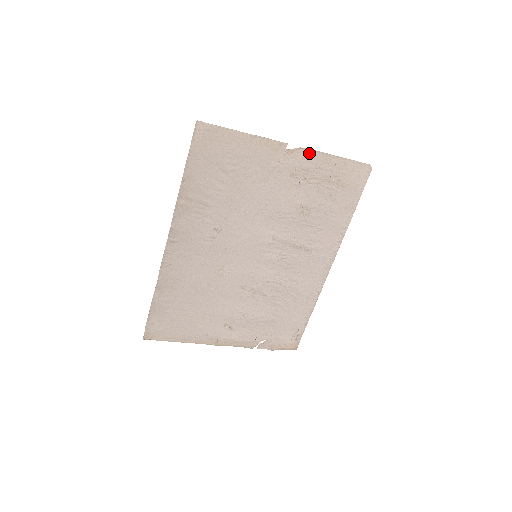
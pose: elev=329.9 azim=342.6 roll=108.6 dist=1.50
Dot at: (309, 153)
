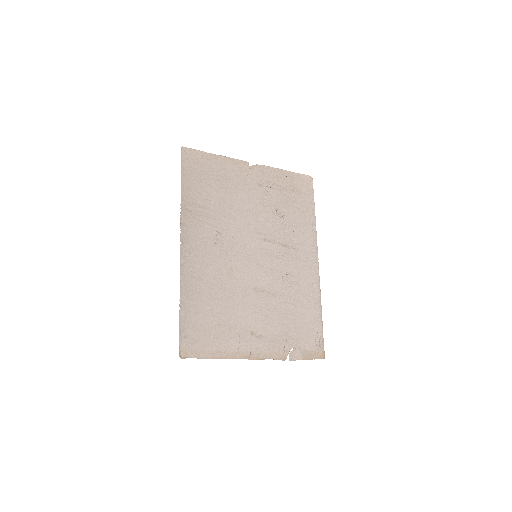
Dot at: (265, 169)
